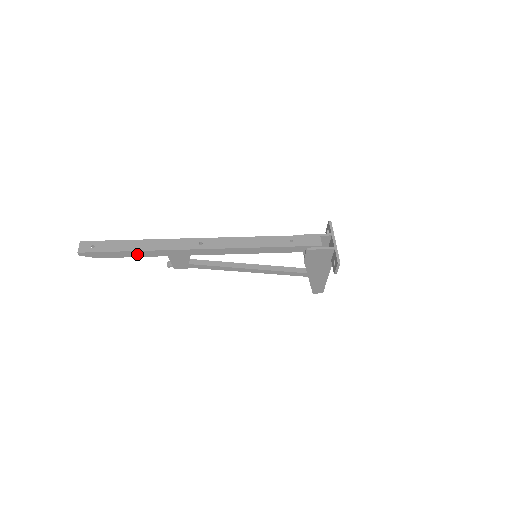
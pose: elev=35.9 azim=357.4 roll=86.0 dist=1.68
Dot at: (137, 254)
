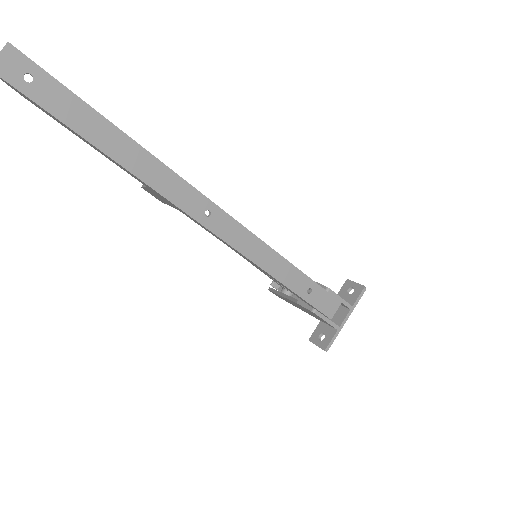
Dot at: (101, 152)
